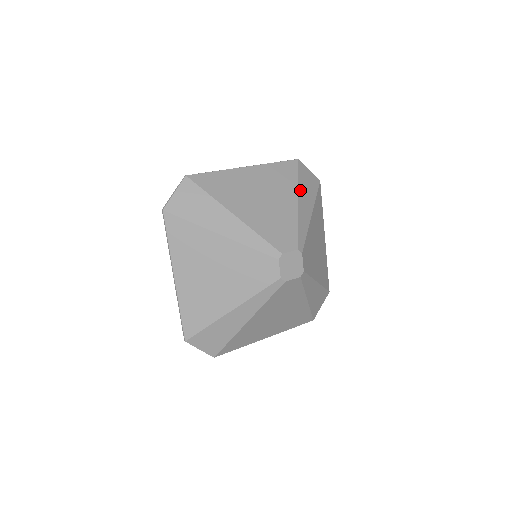
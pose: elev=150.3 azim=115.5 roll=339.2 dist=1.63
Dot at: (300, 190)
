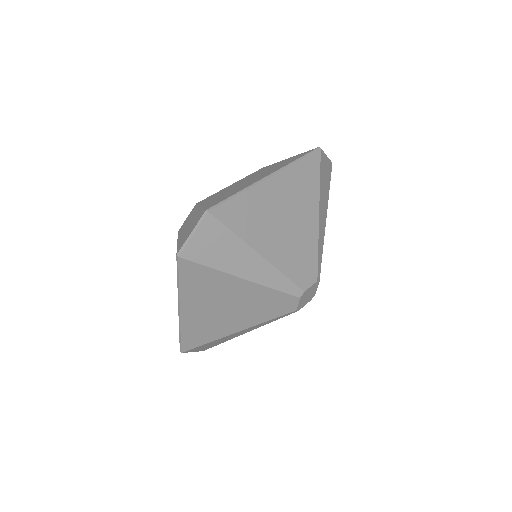
Dot at: (321, 196)
